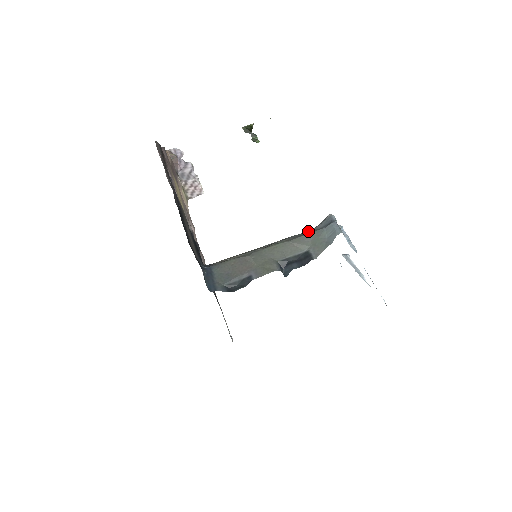
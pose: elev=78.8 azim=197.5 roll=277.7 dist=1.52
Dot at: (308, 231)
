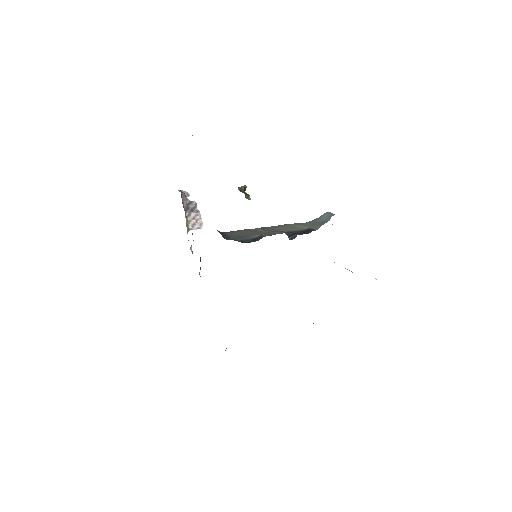
Dot at: occluded
